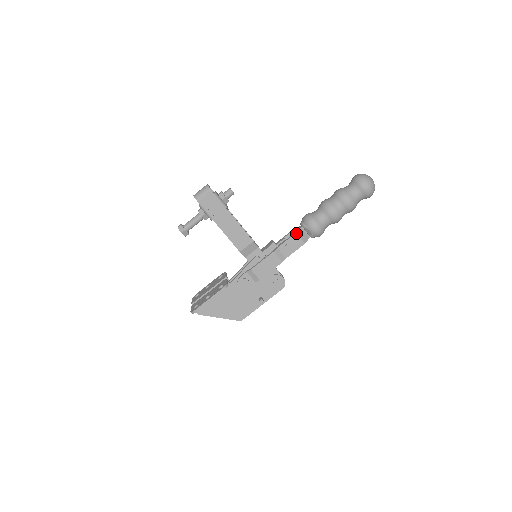
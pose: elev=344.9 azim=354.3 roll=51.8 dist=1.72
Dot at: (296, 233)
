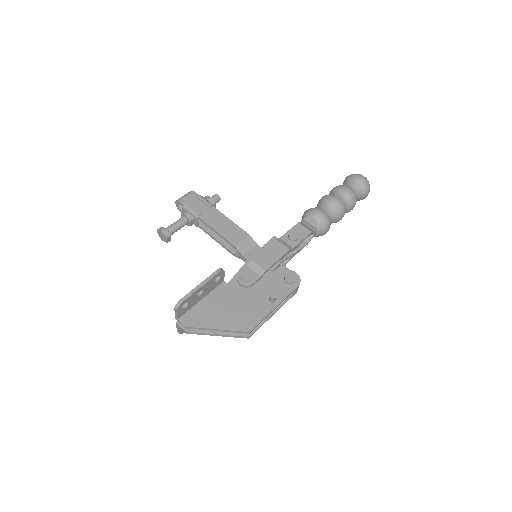
Dot at: (298, 223)
